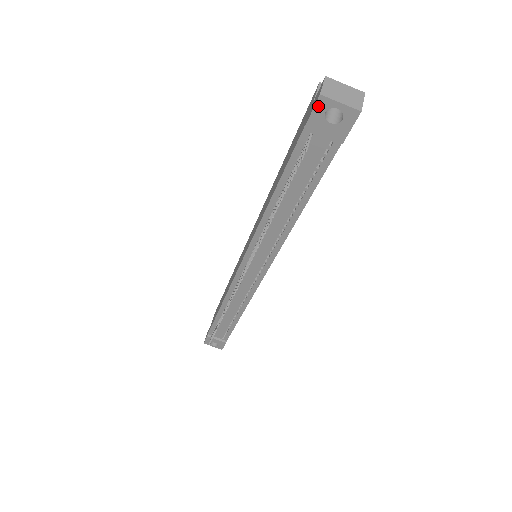
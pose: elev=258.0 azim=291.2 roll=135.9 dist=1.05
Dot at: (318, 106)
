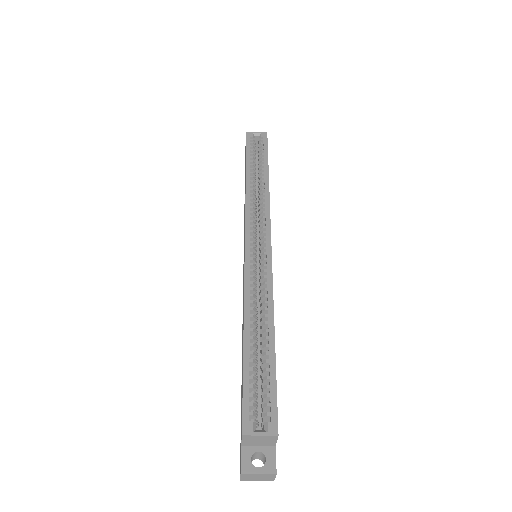
Dot at: occluded
